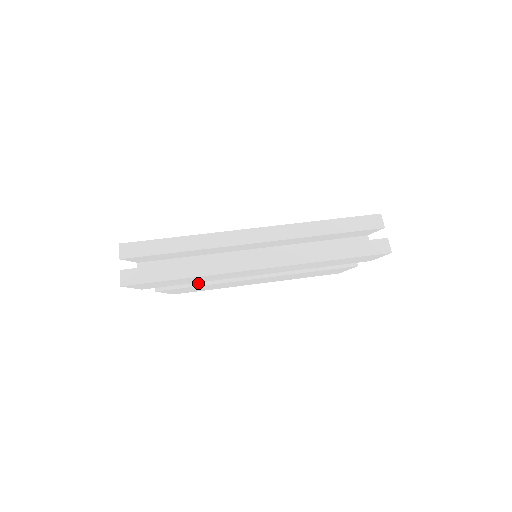
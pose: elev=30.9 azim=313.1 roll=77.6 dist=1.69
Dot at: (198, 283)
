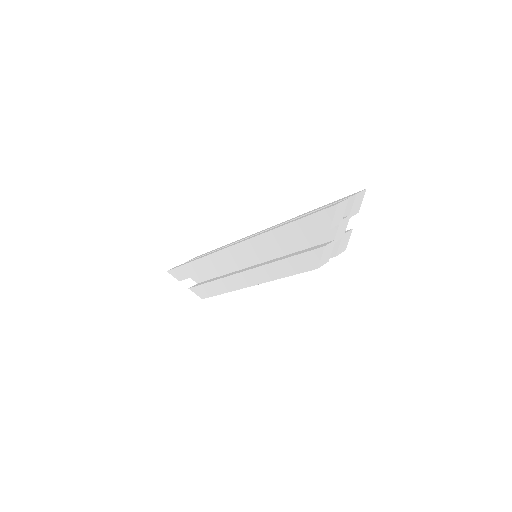
Dot at: occluded
